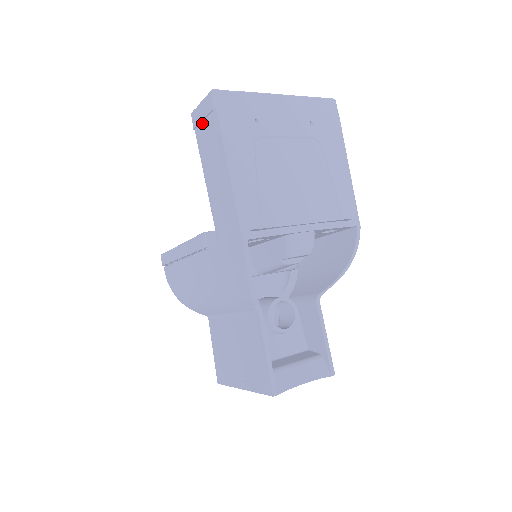
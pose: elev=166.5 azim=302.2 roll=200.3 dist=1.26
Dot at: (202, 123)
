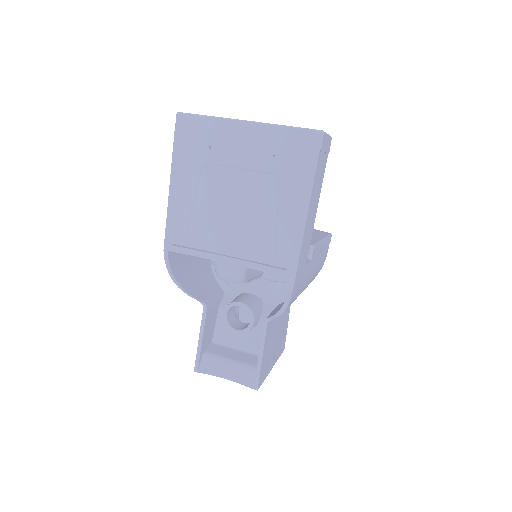
Dot at: occluded
